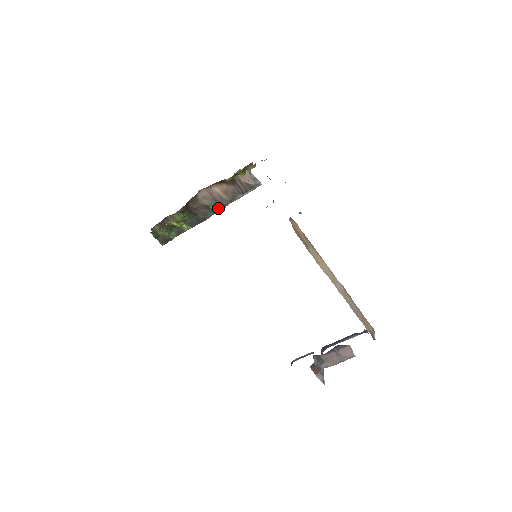
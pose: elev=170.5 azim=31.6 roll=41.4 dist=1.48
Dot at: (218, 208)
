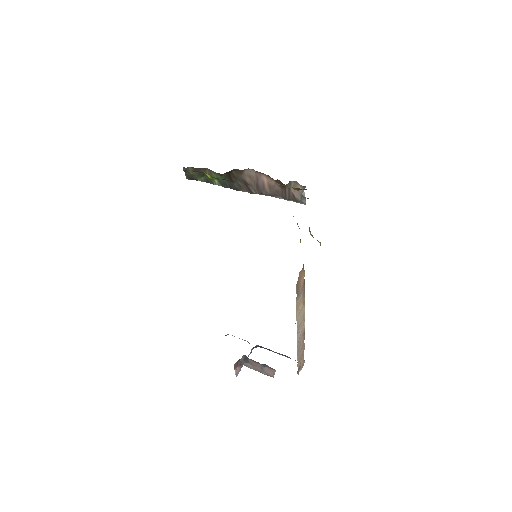
Dot at: (255, 192)
